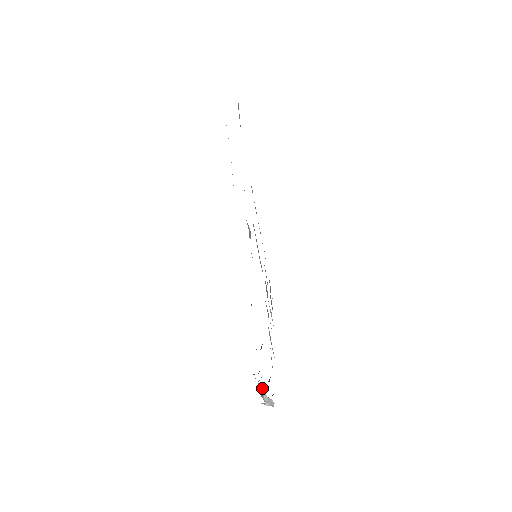
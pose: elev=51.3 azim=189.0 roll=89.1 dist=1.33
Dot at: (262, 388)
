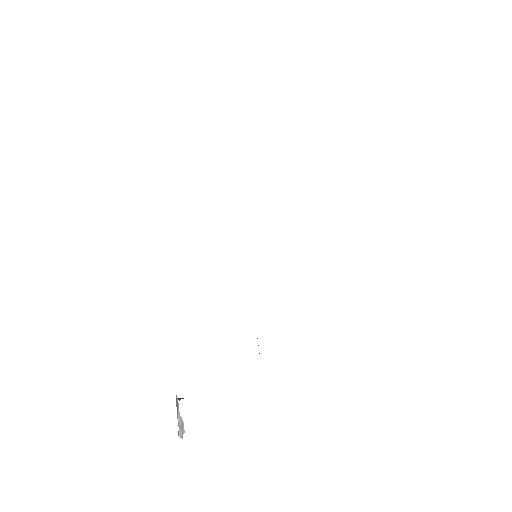
Dot at: (181, 398)
